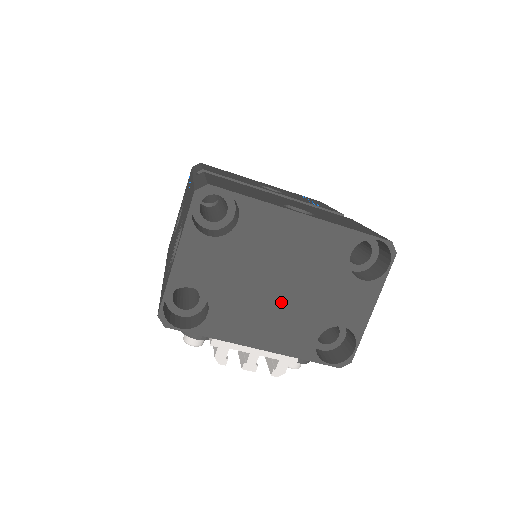
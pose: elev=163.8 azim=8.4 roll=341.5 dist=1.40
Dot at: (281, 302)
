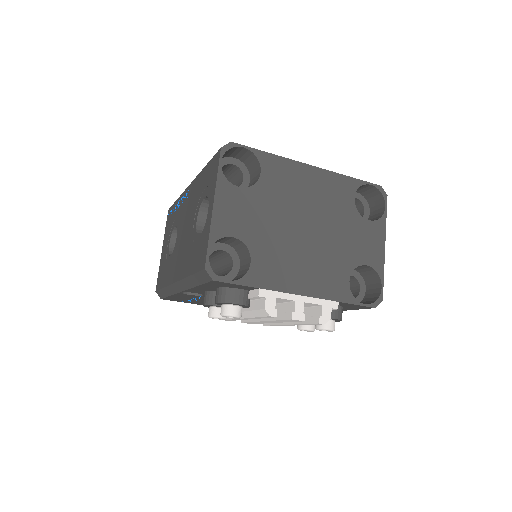
Dot at: (311, 246)
